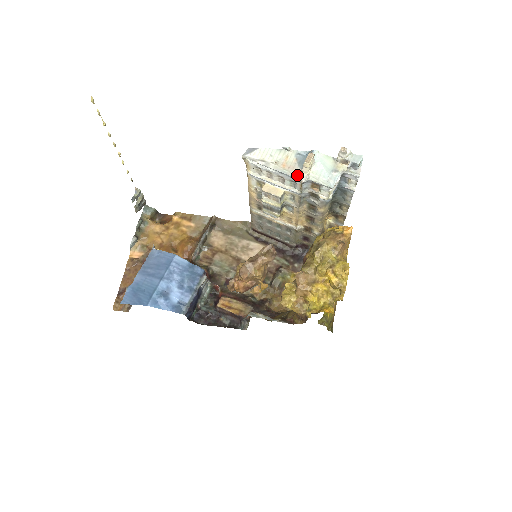
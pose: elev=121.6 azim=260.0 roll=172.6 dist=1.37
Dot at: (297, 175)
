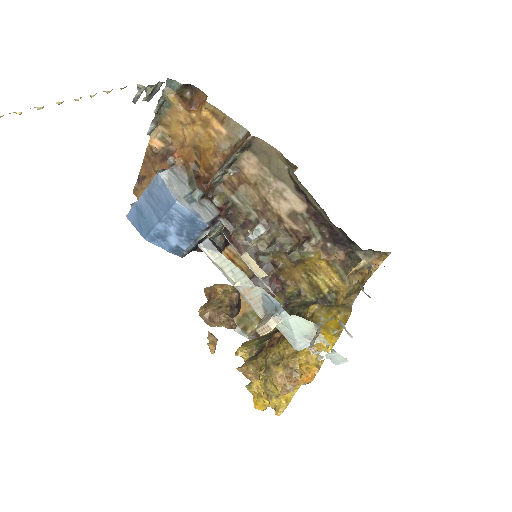
Dot at: (258, 313)
